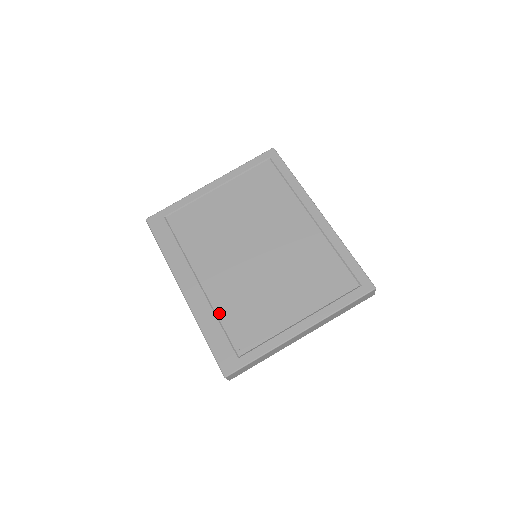
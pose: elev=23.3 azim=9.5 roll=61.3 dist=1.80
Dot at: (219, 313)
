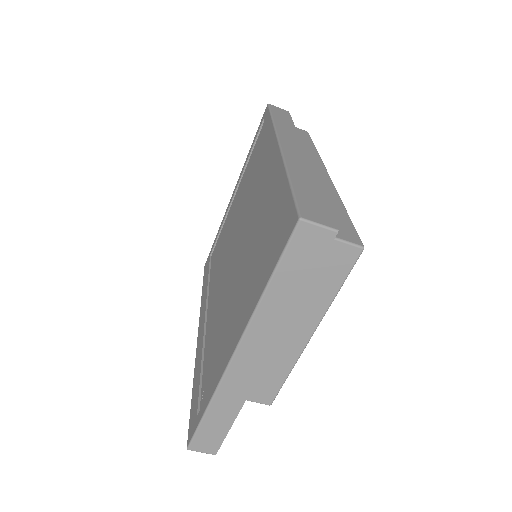
Dot at: (205, 353)
